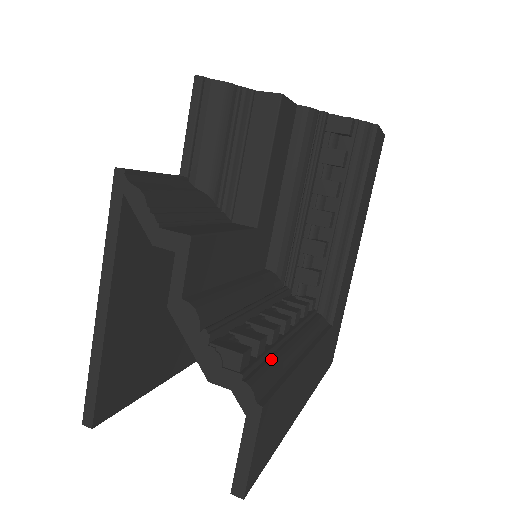
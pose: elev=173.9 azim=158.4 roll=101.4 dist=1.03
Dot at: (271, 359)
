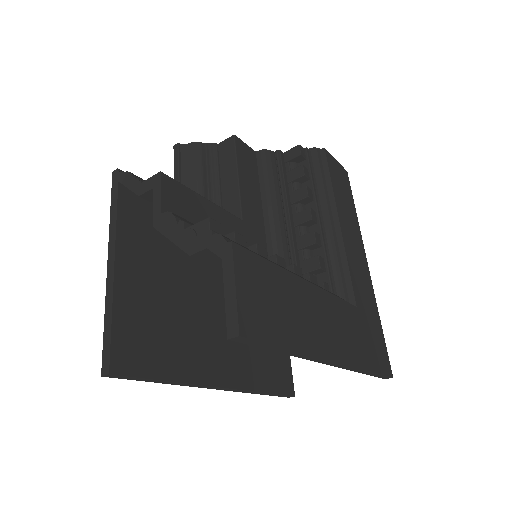
Dot at: occluded
